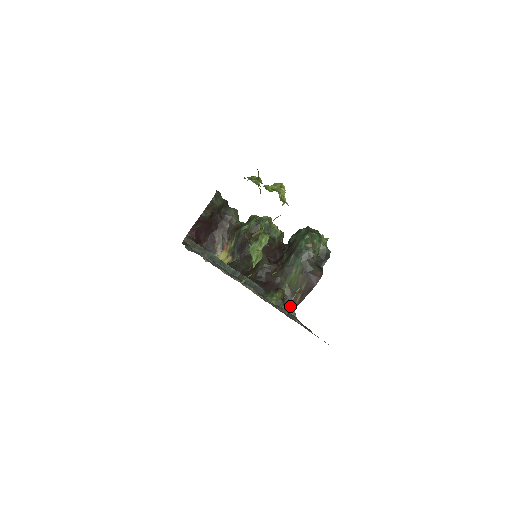
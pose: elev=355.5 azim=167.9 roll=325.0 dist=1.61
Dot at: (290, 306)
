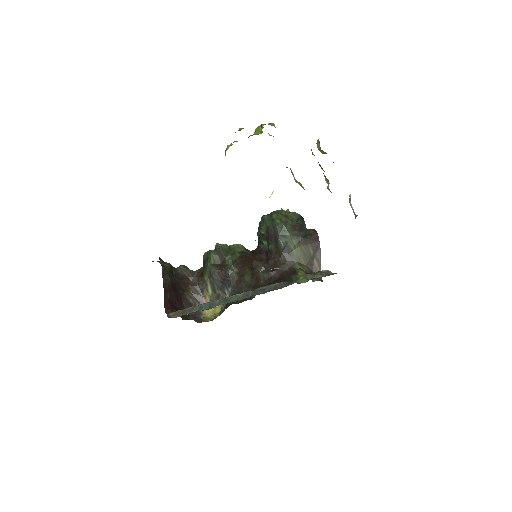
Dot at: occluded
